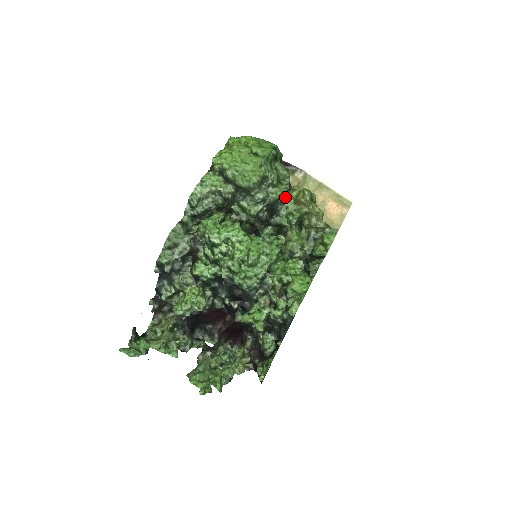
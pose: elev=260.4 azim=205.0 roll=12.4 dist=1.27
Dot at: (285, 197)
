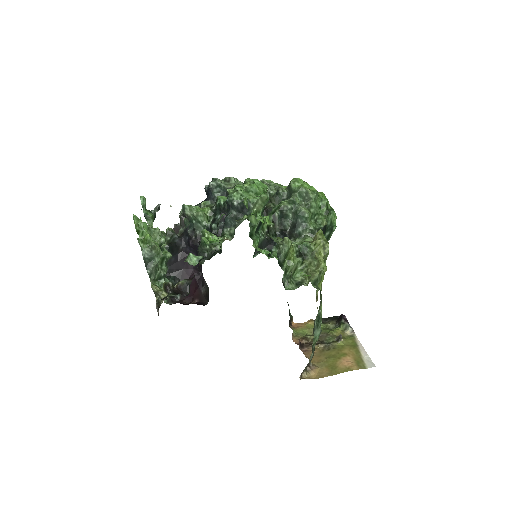
Dot at: (310, 234)
